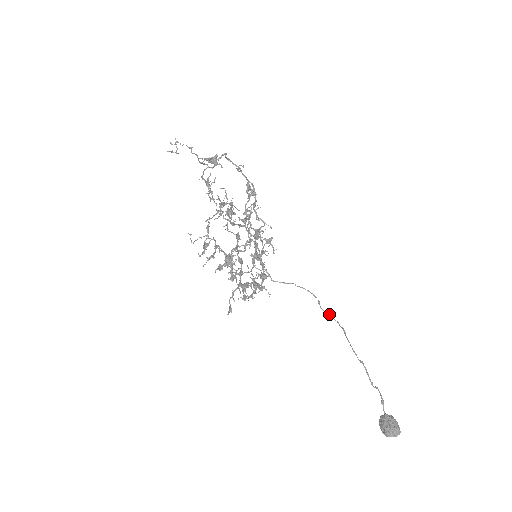
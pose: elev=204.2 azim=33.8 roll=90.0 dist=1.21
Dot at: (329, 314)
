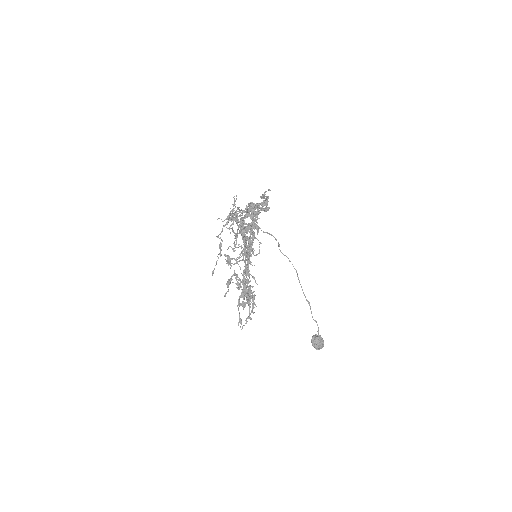
Dot at: (286, 256)
